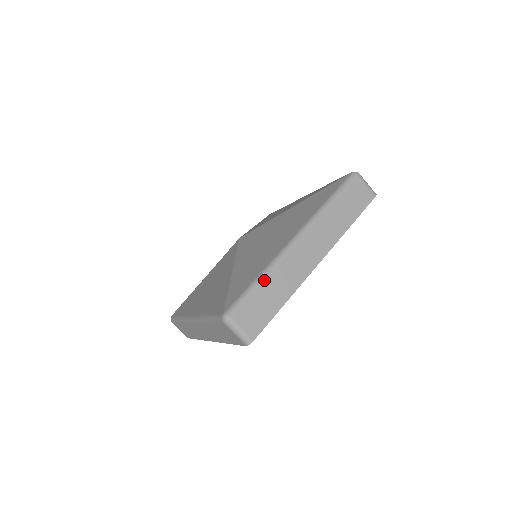
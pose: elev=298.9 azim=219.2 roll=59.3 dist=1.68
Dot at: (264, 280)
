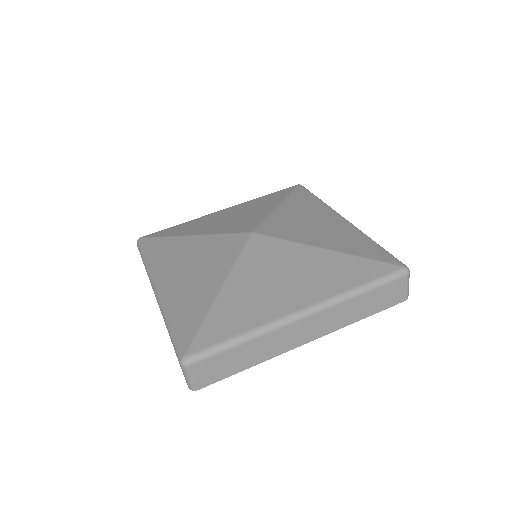
Dot at: (244, 343)
